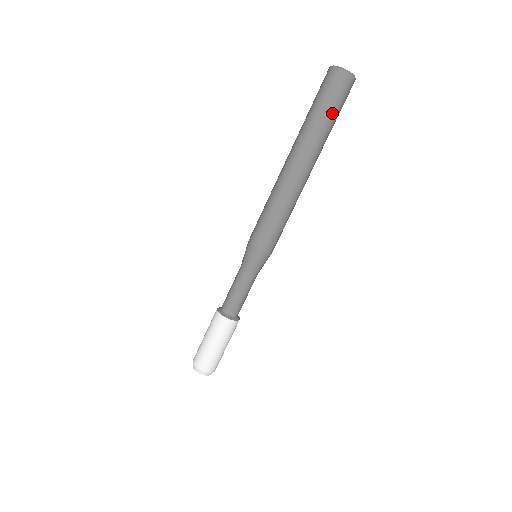
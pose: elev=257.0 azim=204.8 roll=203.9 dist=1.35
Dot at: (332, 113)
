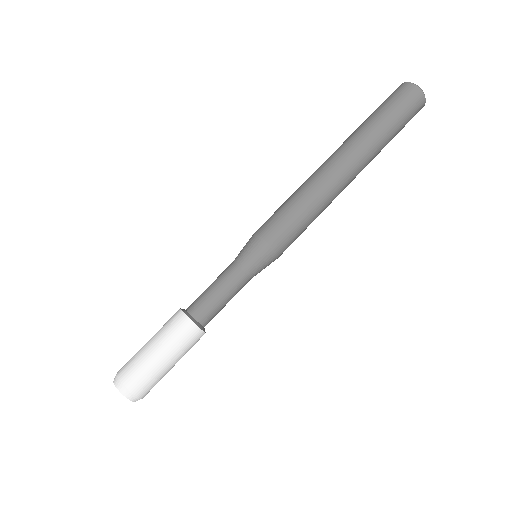
Dot at: (397, 128)
